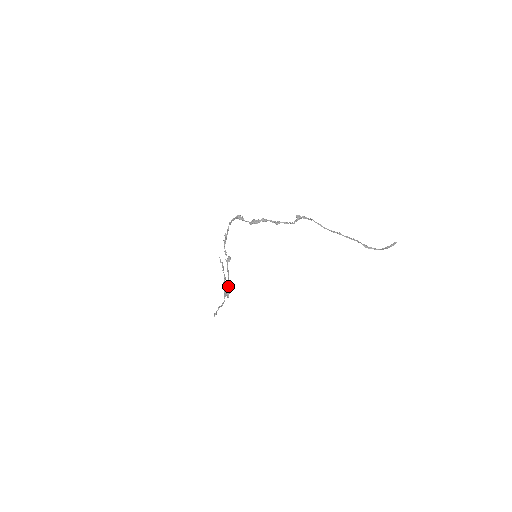
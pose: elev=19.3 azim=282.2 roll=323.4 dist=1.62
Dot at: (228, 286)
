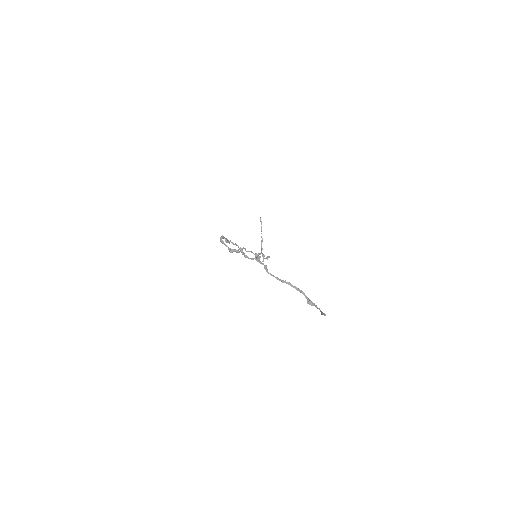
Dot at: (257, 256)
